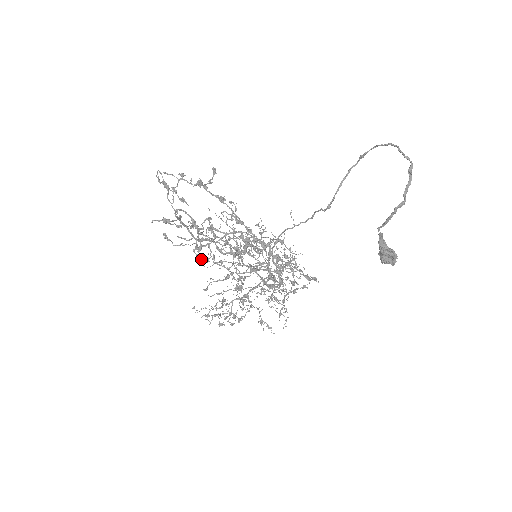
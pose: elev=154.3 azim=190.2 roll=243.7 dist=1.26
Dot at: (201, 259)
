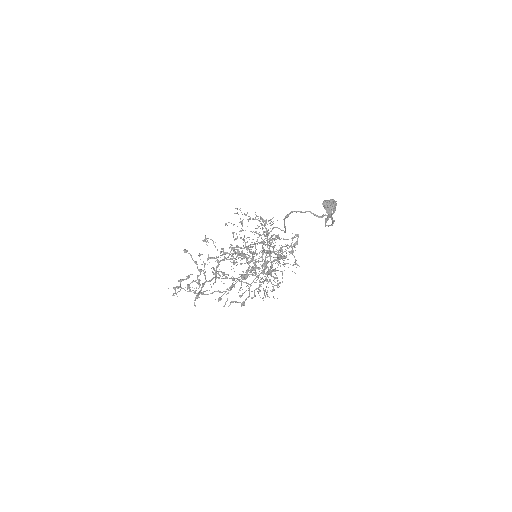
Dot at: (227, 278)
